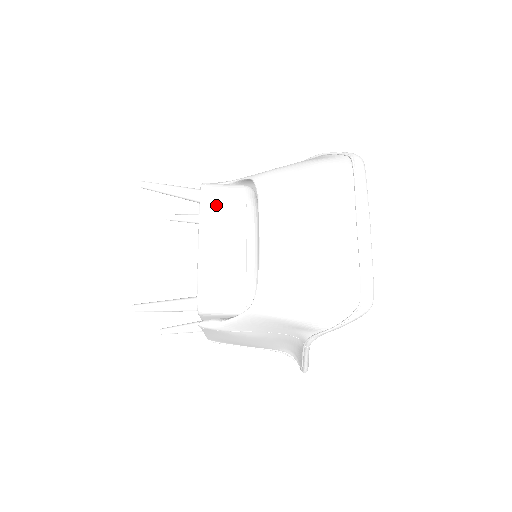
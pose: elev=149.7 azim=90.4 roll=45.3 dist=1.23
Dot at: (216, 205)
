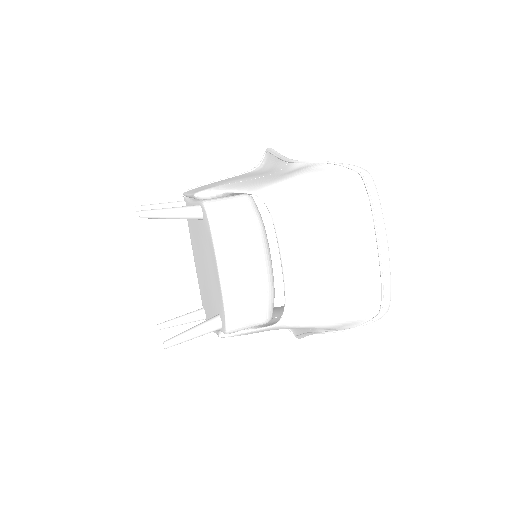
Dot at: (228, 229)
